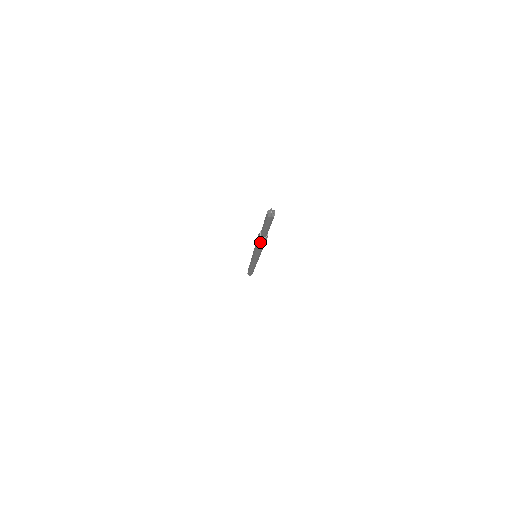
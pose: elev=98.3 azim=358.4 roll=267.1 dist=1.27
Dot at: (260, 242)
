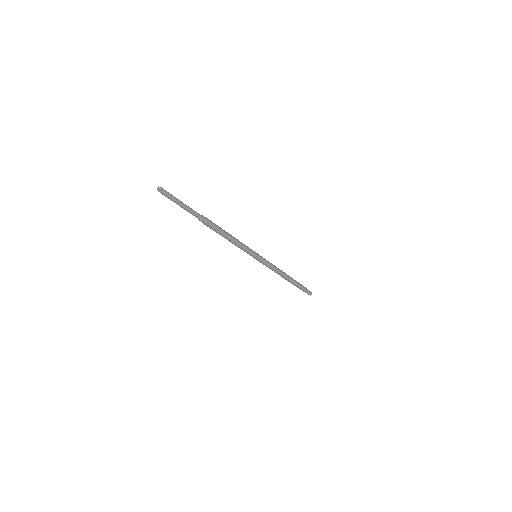
Dot at: (212, 227)
